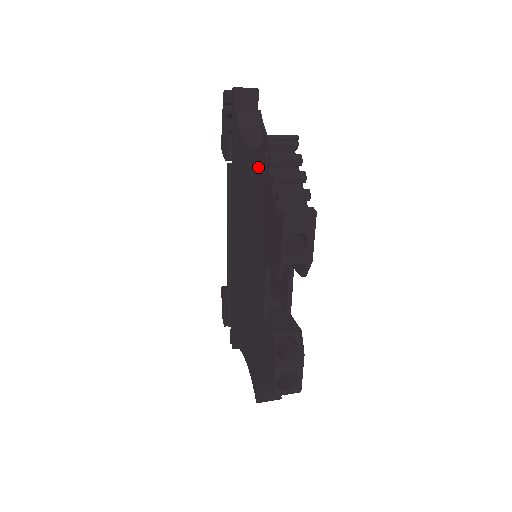
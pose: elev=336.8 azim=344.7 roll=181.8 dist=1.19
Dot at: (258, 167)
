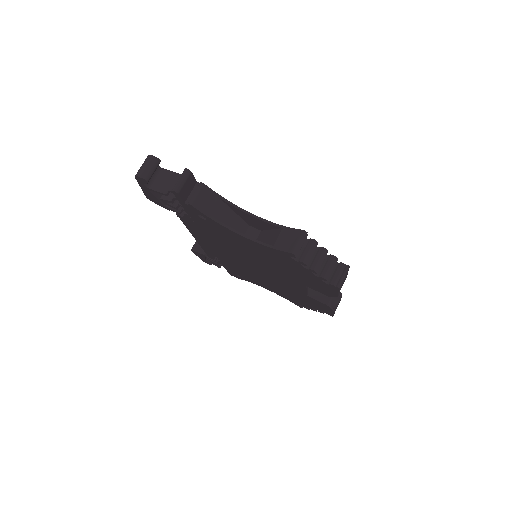
Dot at: (275, 255)
